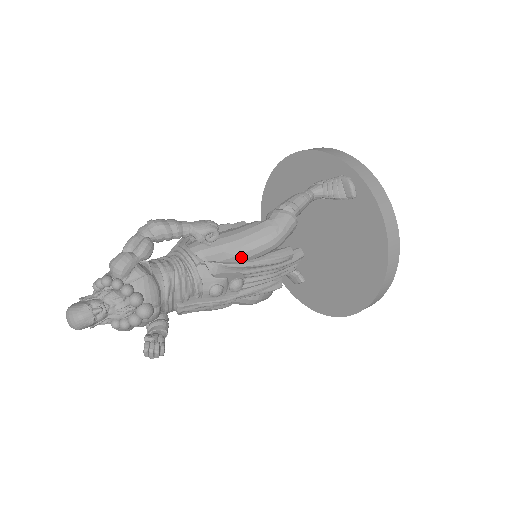
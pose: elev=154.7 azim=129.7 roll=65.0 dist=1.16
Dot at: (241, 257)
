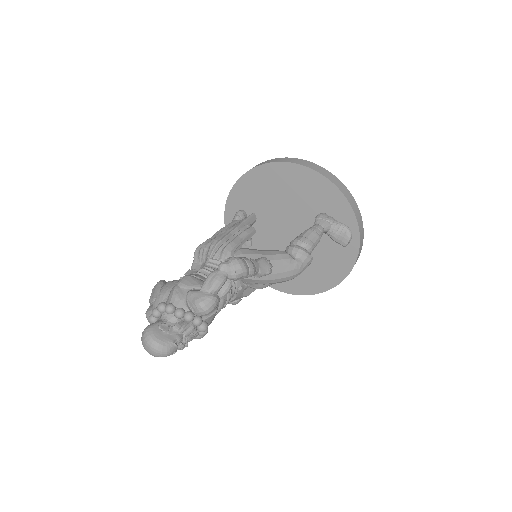
Dot at: occluded
